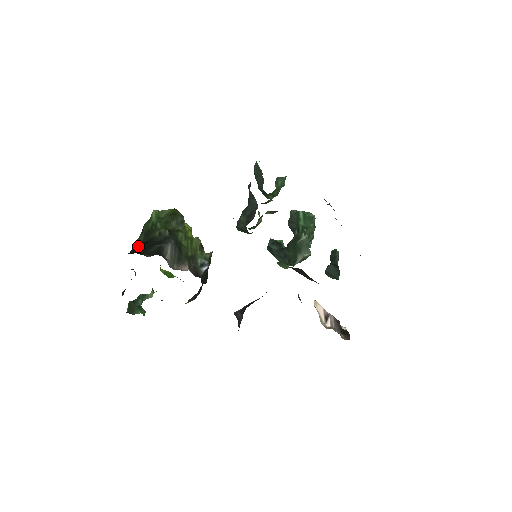
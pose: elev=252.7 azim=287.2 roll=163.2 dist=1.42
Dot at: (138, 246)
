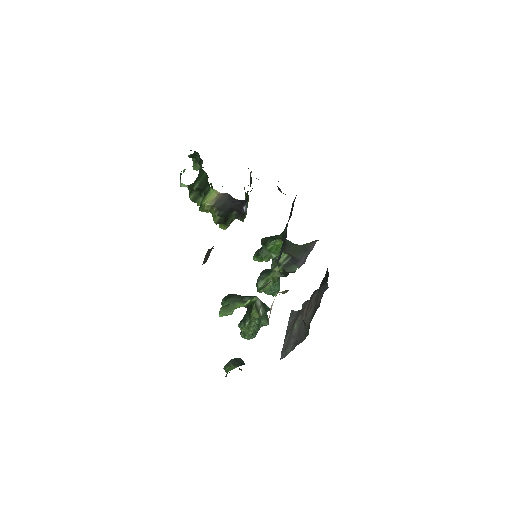
Dot at: occluded
